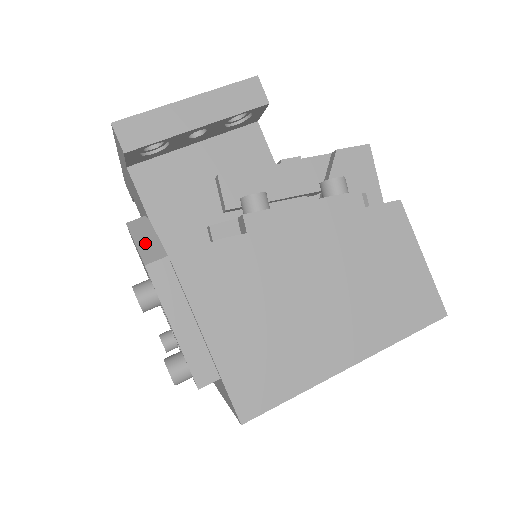
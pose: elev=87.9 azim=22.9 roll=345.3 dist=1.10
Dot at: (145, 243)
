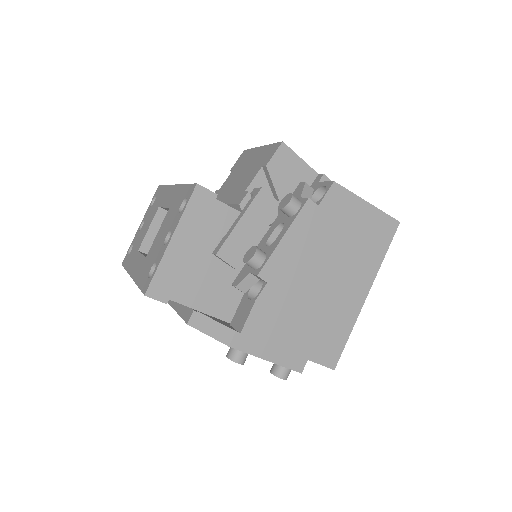
Dot at: (214, 331)
